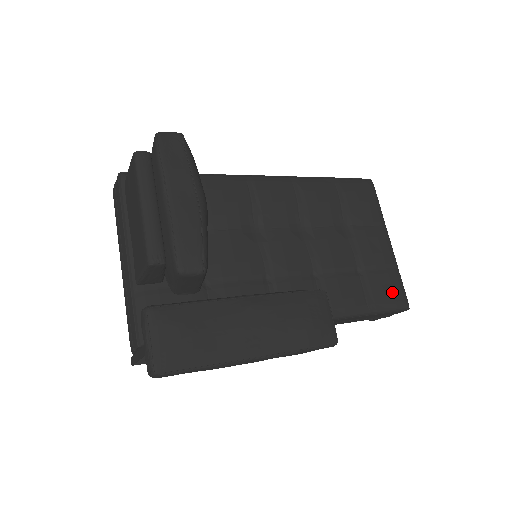
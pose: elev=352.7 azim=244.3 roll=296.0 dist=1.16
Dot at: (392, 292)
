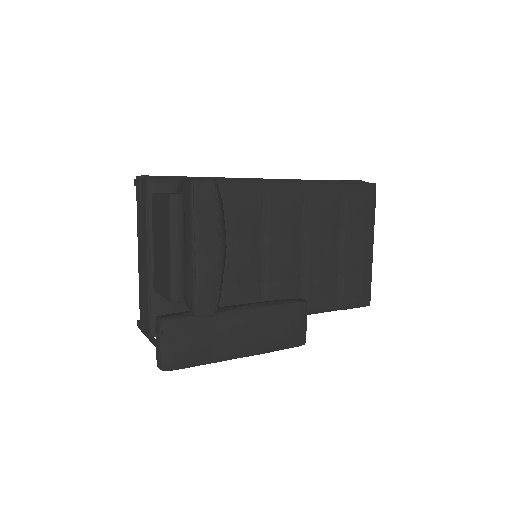
Dot at: (360, 294)
